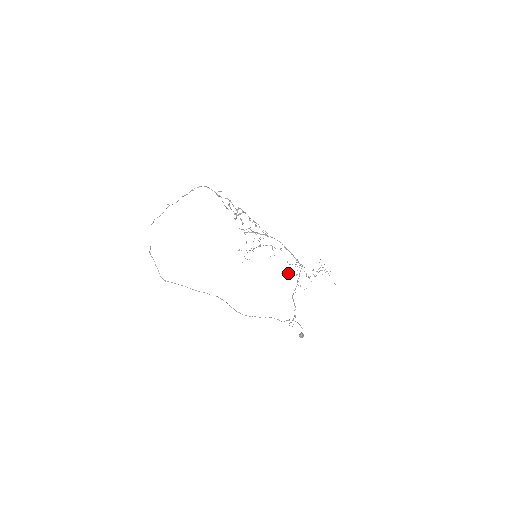
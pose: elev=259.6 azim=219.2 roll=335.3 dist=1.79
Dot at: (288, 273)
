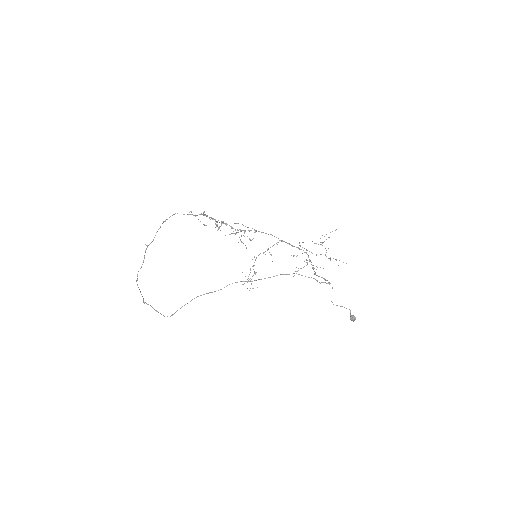
Dot at: occluded
